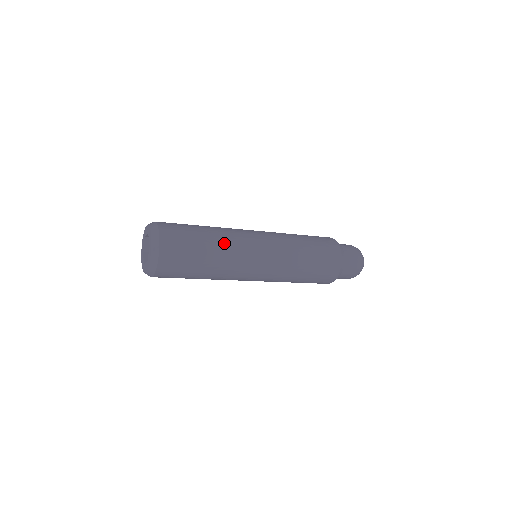
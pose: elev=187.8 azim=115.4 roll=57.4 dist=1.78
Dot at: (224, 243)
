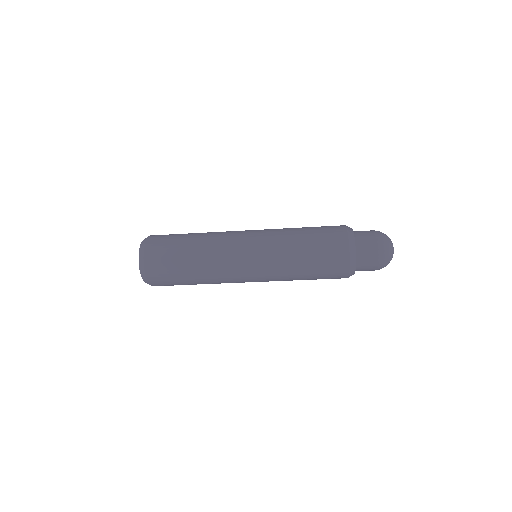
Dot at: (206, 257)
